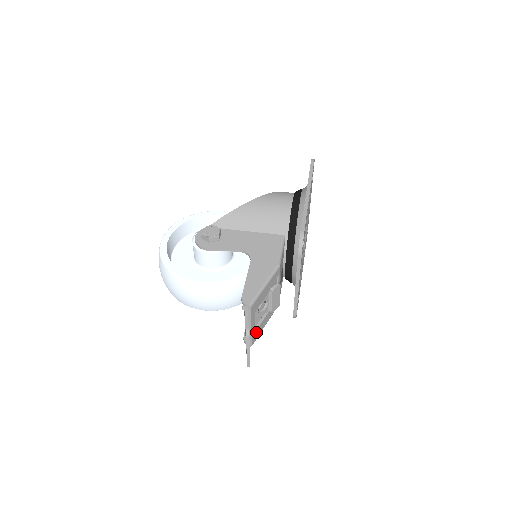
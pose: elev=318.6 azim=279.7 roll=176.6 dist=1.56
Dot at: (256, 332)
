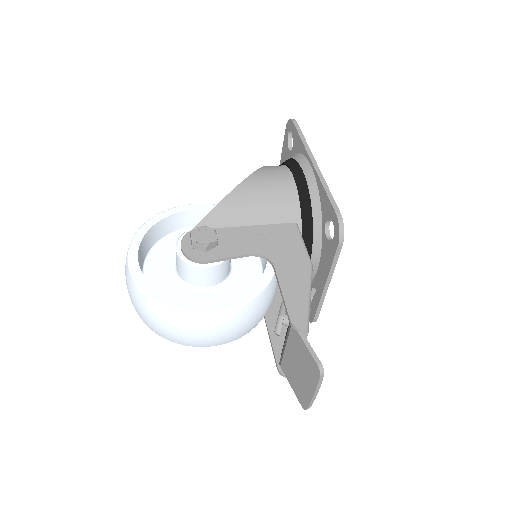
Dot at: occluded
